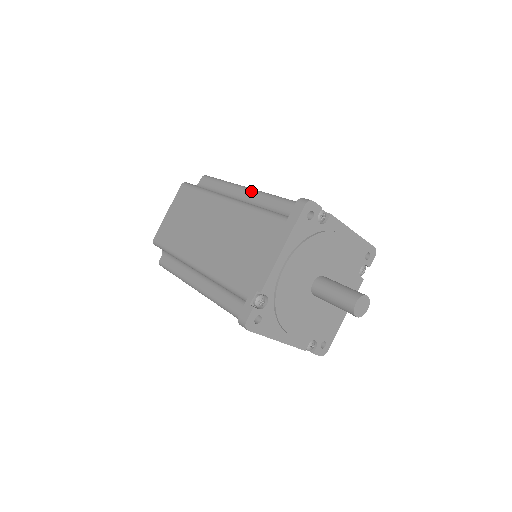
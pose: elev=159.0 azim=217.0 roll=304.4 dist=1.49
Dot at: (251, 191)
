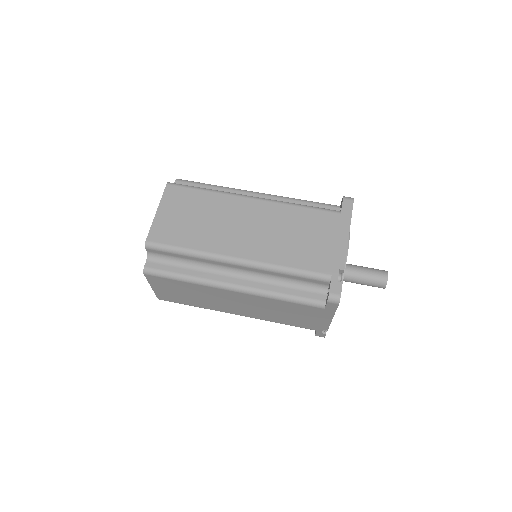
Dot at: (261, 193)
